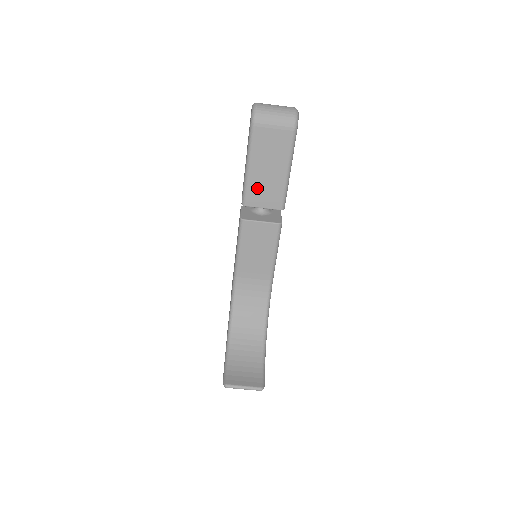
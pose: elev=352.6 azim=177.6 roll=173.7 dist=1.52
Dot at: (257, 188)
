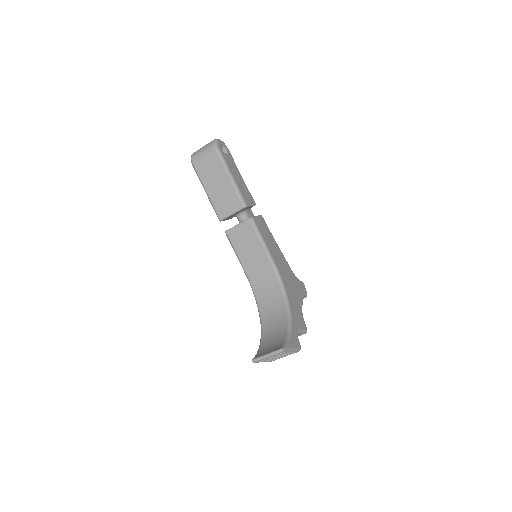
Dot at: (220, 203)
